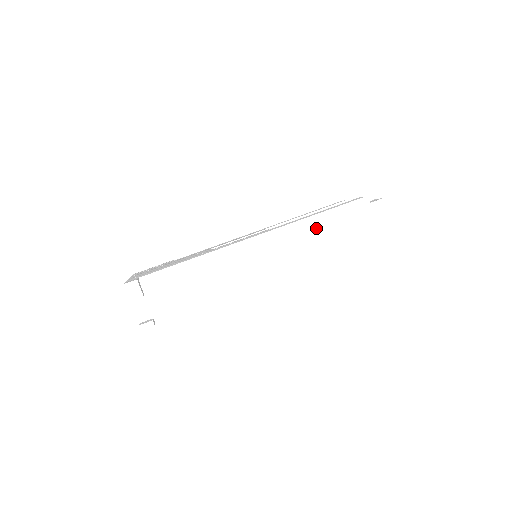
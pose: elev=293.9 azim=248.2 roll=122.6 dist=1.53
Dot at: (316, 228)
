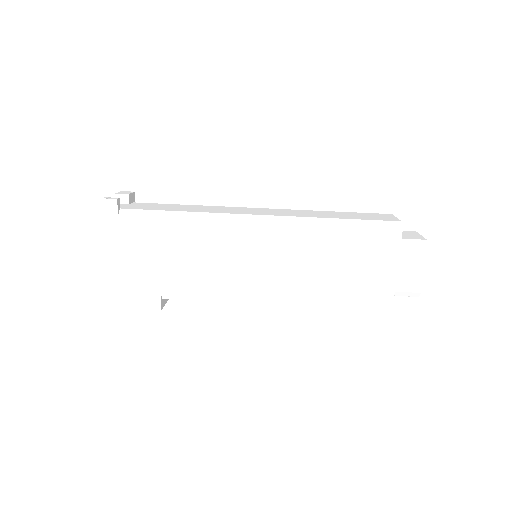
Dot at: (324, 213)
